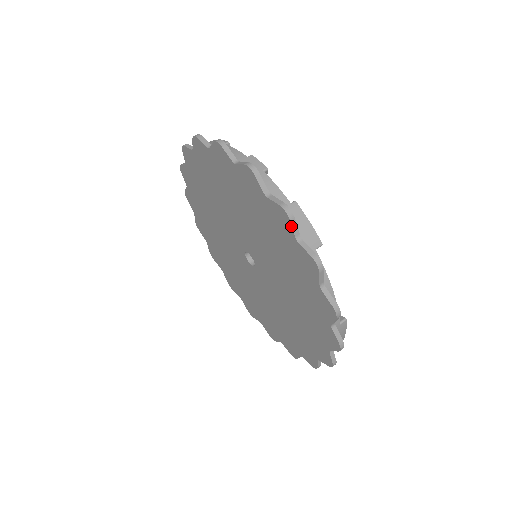
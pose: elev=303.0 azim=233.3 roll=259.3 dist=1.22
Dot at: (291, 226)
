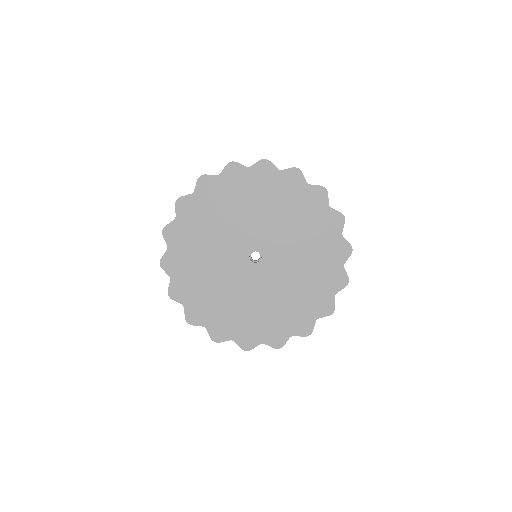
Dot at: (209, 175)
